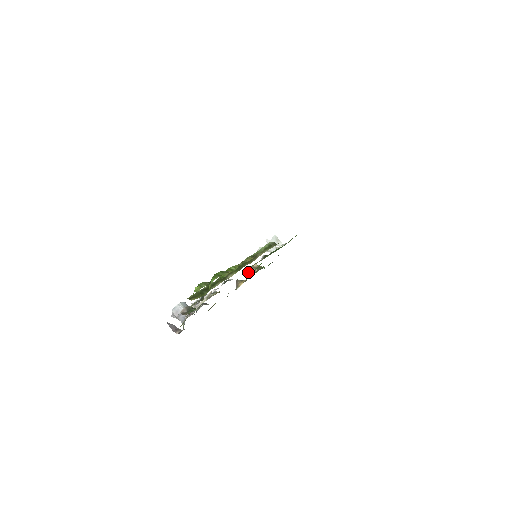
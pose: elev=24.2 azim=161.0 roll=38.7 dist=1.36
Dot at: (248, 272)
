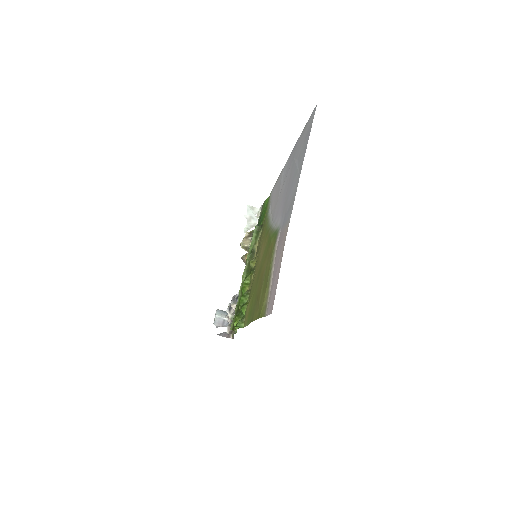
Dot at: (246, 247)
